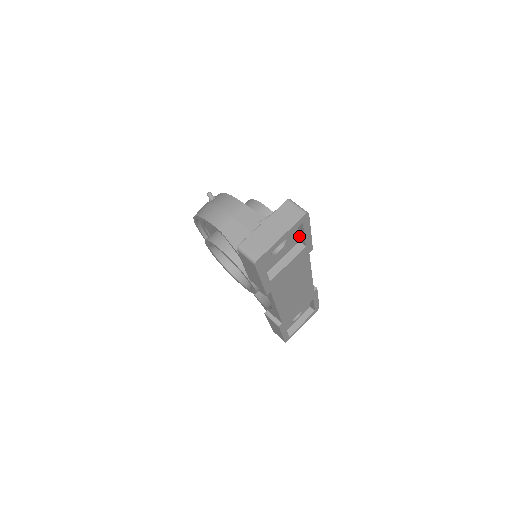
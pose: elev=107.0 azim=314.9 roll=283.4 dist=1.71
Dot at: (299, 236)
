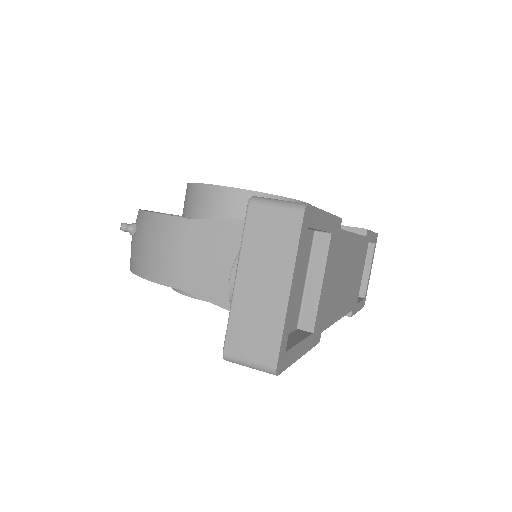
Dot at: (310, 229)
